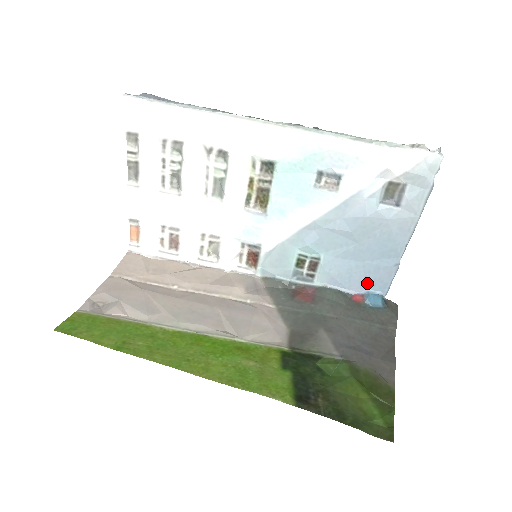
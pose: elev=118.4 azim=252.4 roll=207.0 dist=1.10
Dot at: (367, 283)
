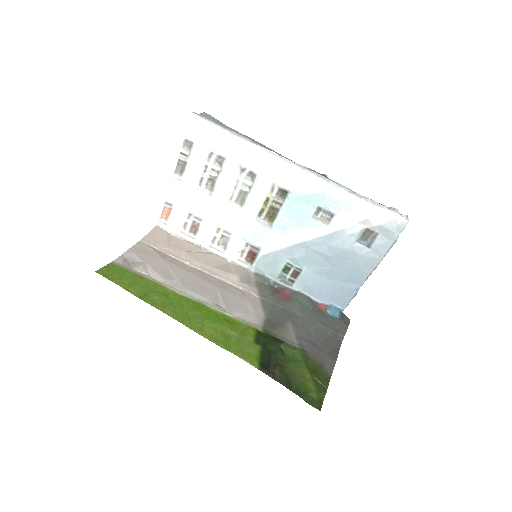
Dot at: (332, 297)
